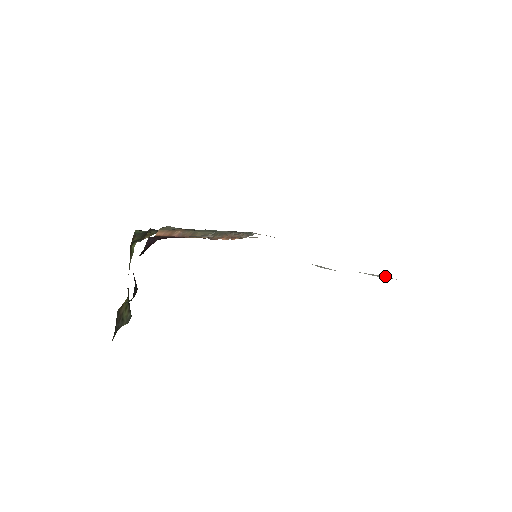
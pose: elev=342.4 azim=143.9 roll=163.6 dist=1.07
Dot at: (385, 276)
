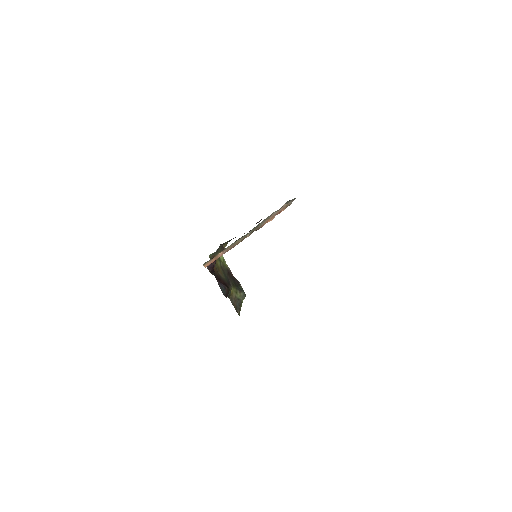
Dot at: occluded
